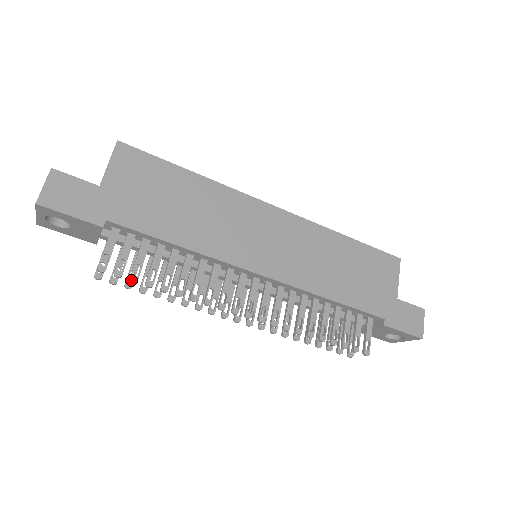
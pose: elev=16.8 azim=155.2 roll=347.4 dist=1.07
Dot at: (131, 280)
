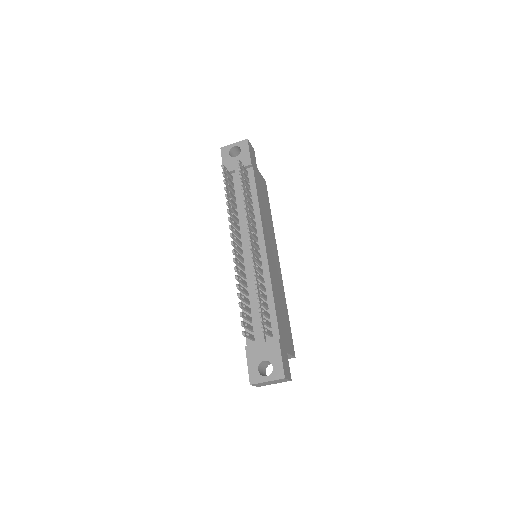
Dot at: (241, 174)
